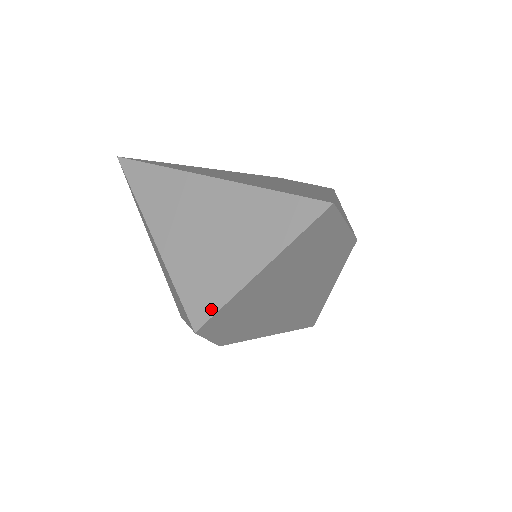
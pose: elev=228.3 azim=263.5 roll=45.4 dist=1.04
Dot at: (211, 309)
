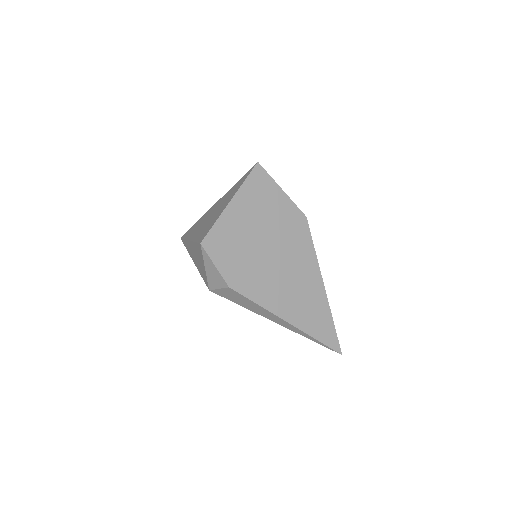
Dot at: (209, 230)
